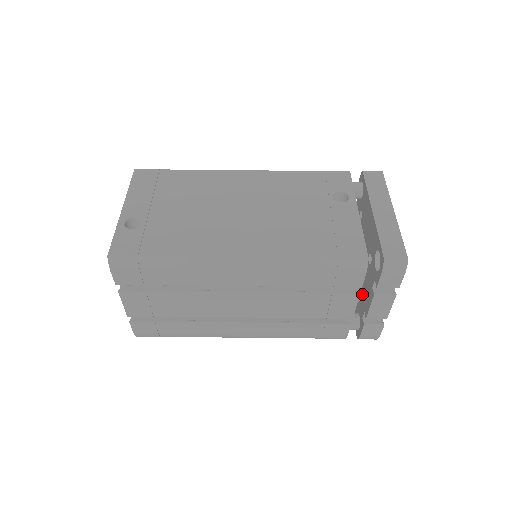
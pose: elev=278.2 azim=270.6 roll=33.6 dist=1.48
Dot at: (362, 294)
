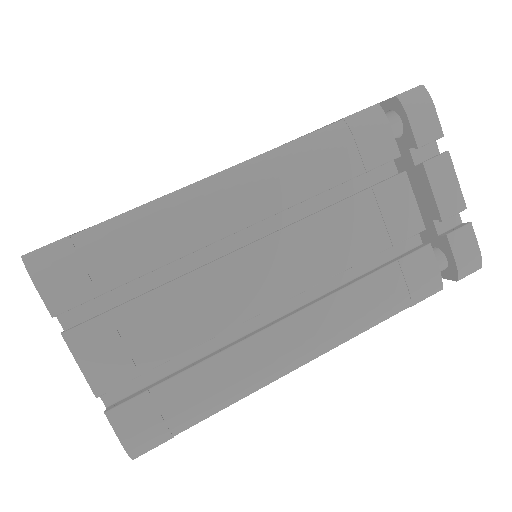
Dot at: occluded
